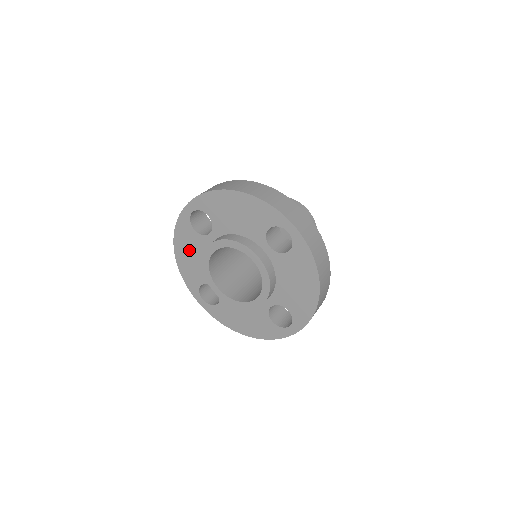
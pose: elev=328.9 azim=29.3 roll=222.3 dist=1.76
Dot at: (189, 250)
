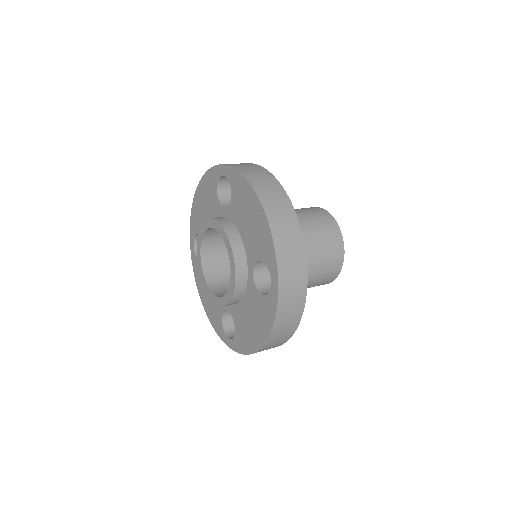
Dot at: (206, 200)
